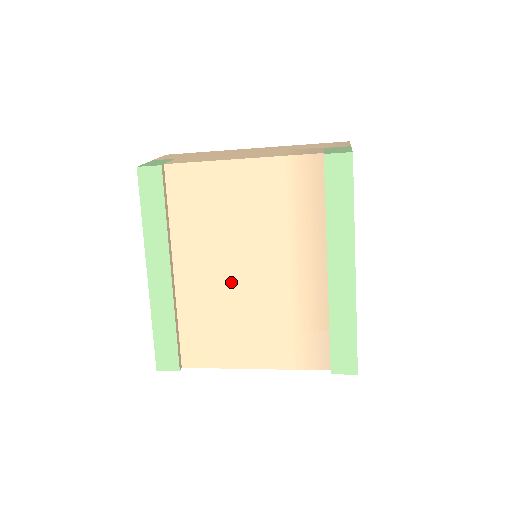
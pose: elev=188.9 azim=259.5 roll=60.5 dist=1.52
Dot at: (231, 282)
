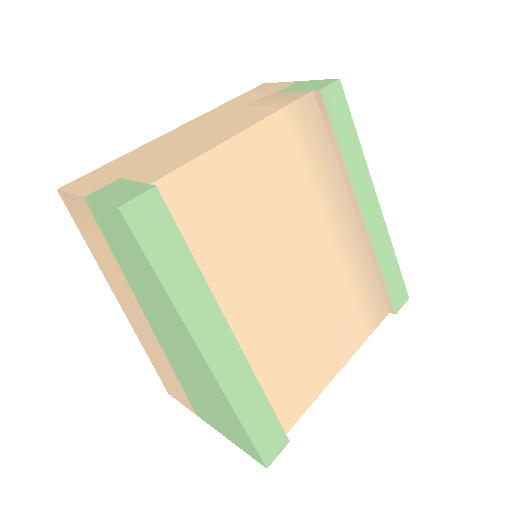
Dot at: (290, 293)
